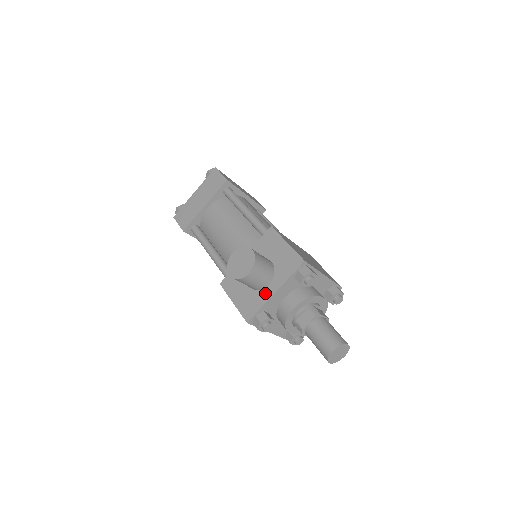
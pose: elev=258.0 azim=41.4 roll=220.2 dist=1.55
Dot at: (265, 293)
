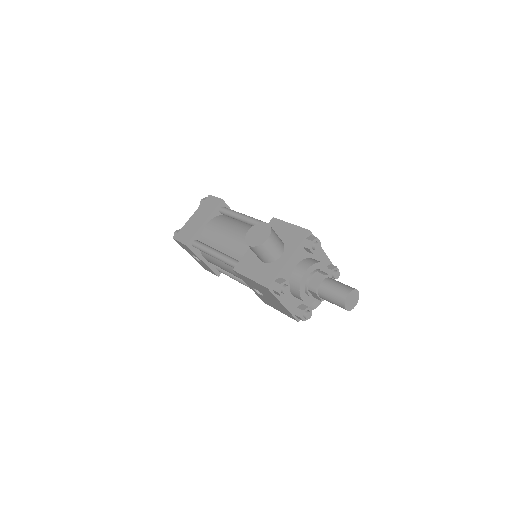
Dot at: (279, 262)
